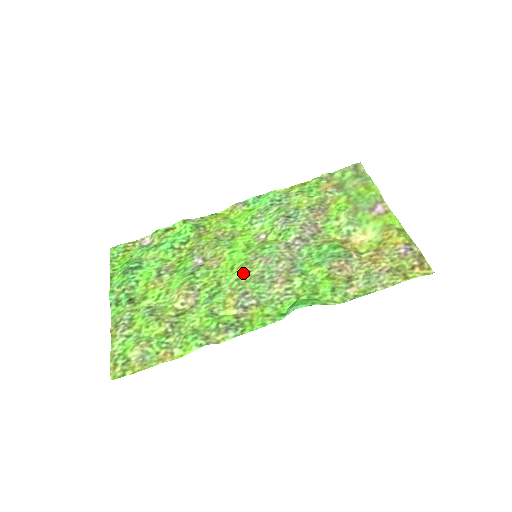
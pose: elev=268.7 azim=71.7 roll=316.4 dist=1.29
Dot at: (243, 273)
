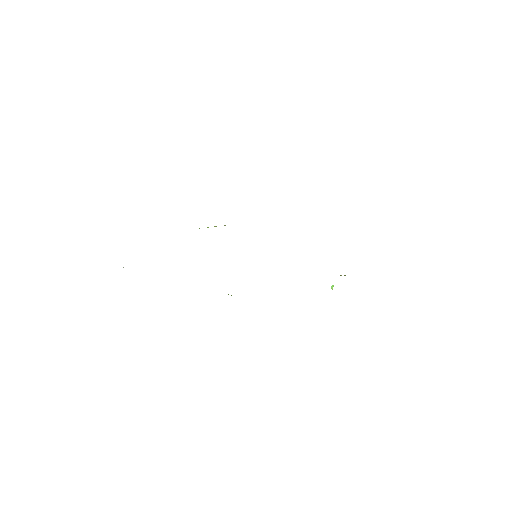
Dot at: occluded
